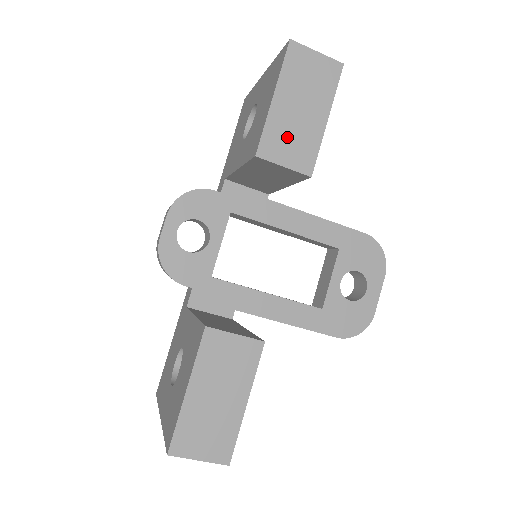
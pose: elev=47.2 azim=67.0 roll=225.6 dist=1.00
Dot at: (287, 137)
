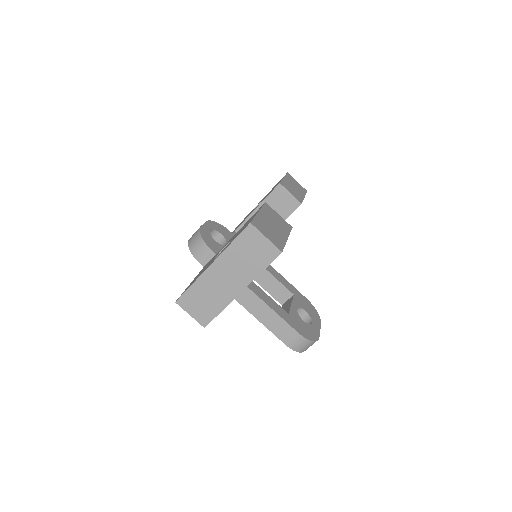
Dot at: (291, 189)
